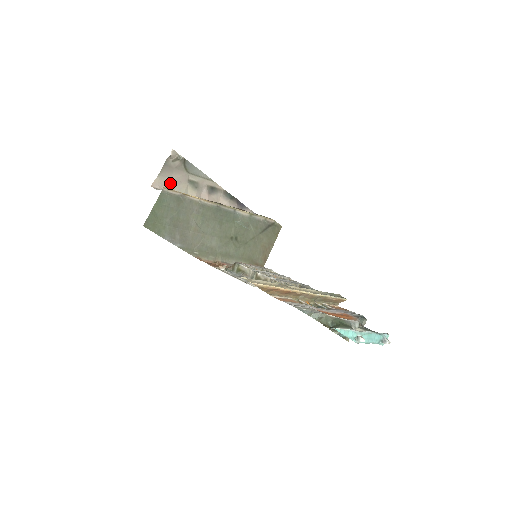
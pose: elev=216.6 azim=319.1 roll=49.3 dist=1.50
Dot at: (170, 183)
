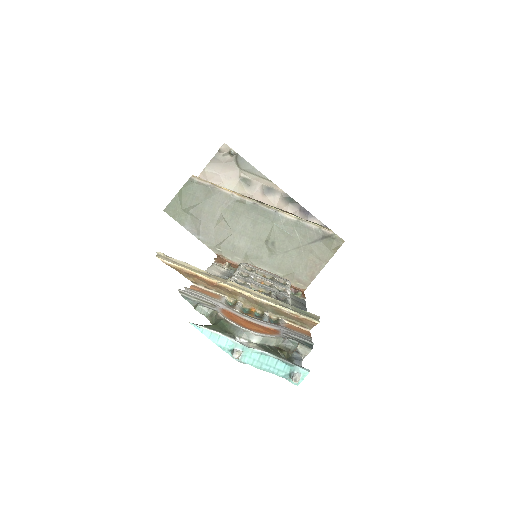
Dot at: (218, 177)
